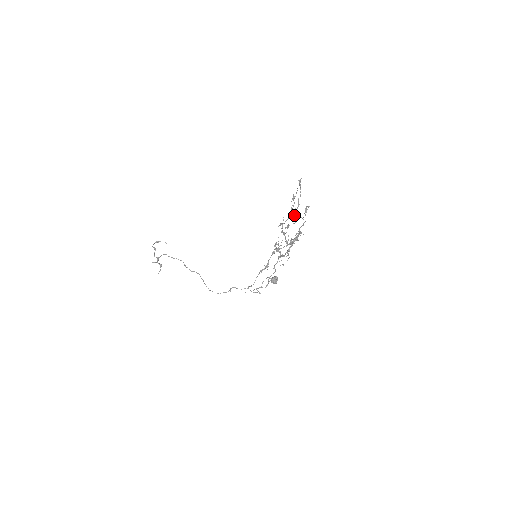
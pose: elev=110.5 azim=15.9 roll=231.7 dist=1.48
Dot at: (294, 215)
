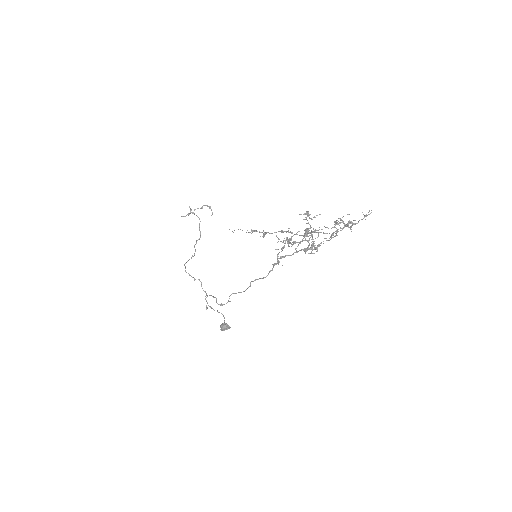
Dot at: (335, 221)
